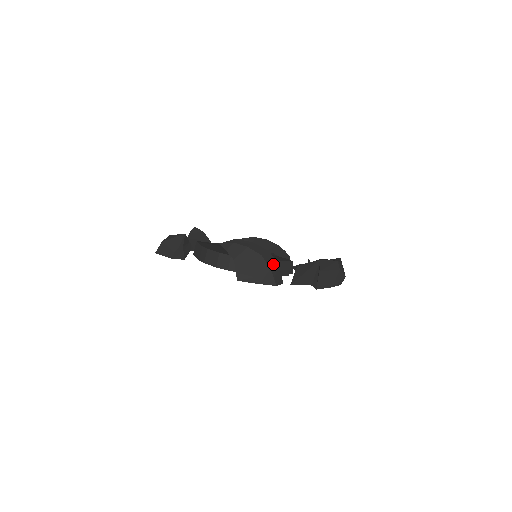
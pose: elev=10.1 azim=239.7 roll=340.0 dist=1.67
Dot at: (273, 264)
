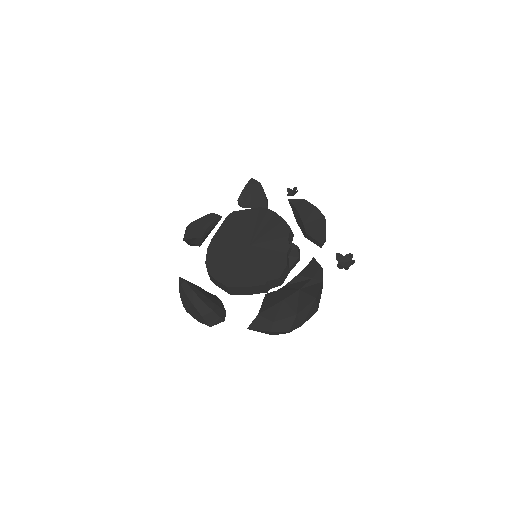
Dot at: (206, 312)
